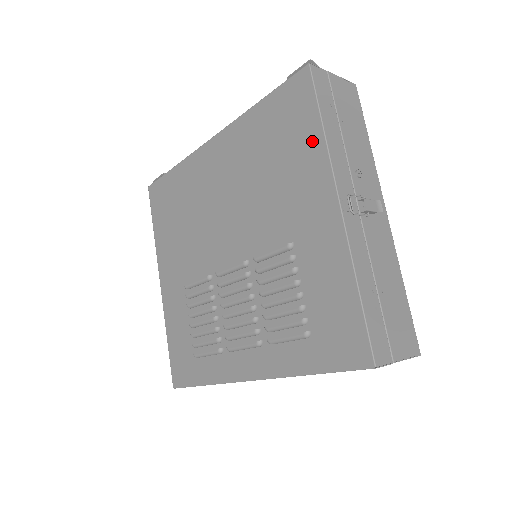
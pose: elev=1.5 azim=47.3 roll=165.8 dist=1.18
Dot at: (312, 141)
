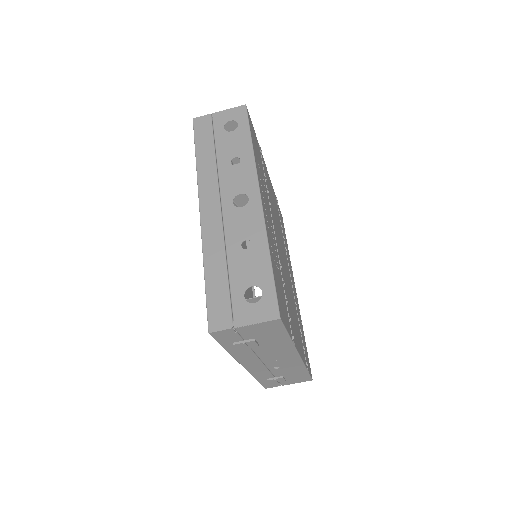
Dot at: occluded
